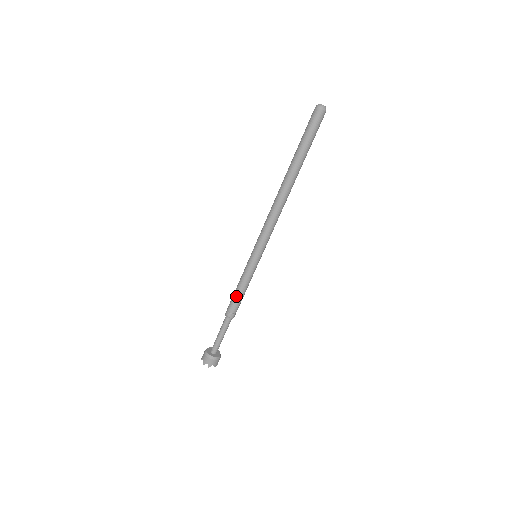
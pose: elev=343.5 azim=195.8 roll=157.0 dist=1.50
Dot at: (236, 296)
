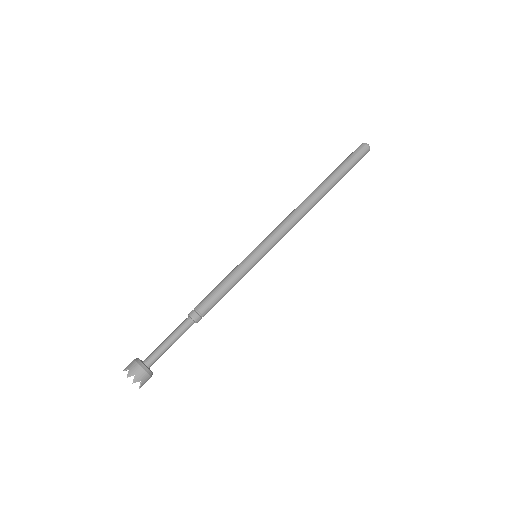
Dot at: (216, 293)
